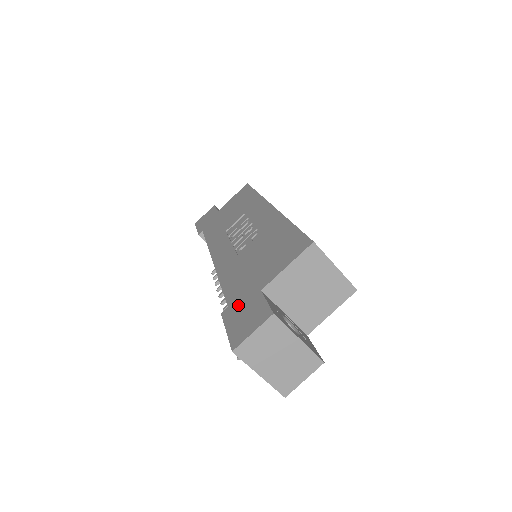
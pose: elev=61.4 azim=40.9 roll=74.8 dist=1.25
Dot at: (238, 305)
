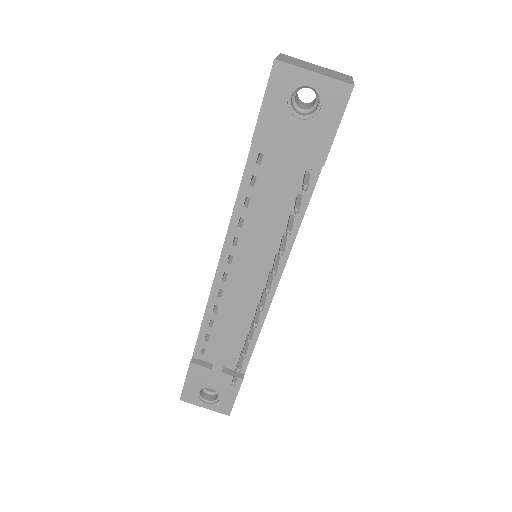
Dot at: occluded
